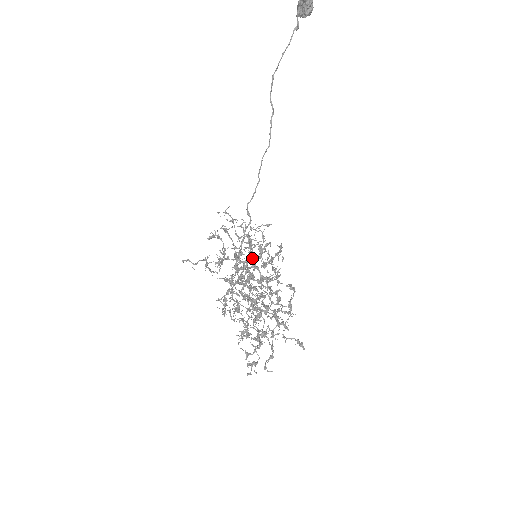
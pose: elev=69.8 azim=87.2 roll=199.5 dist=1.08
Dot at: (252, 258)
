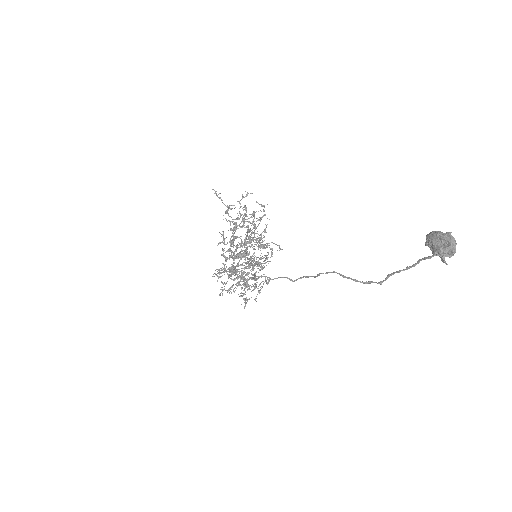
Dot at: (251, 259)
